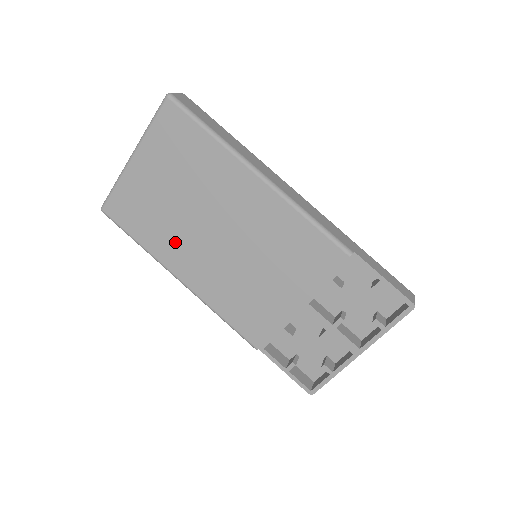
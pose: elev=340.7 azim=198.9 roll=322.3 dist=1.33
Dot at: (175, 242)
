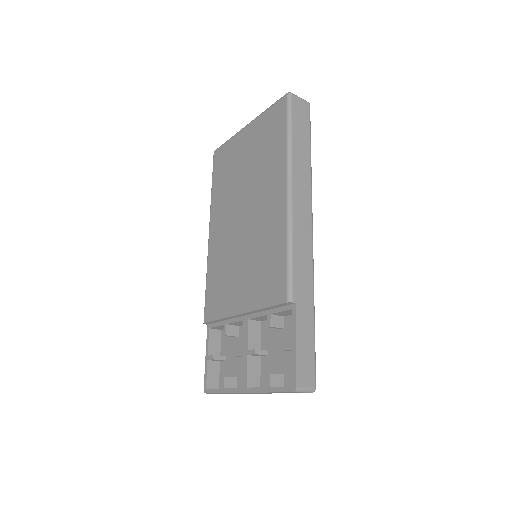
Dot at: (224, 203)
